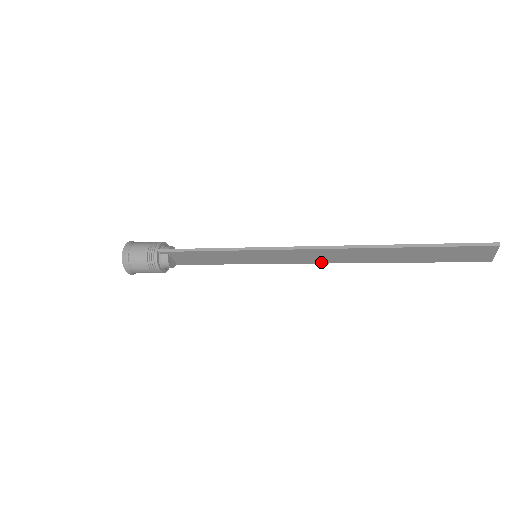
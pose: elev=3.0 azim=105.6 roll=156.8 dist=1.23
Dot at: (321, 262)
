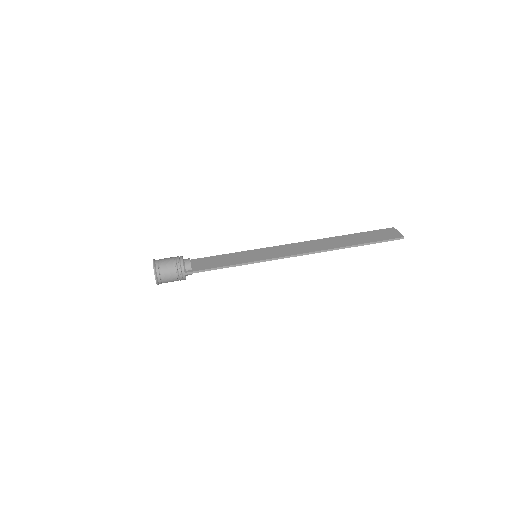
Dot at: (297, 245)
